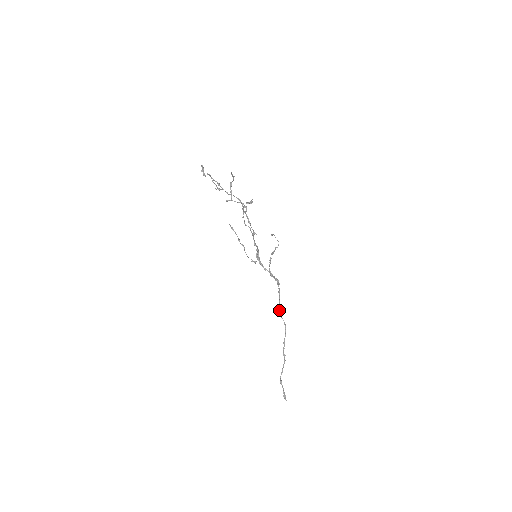
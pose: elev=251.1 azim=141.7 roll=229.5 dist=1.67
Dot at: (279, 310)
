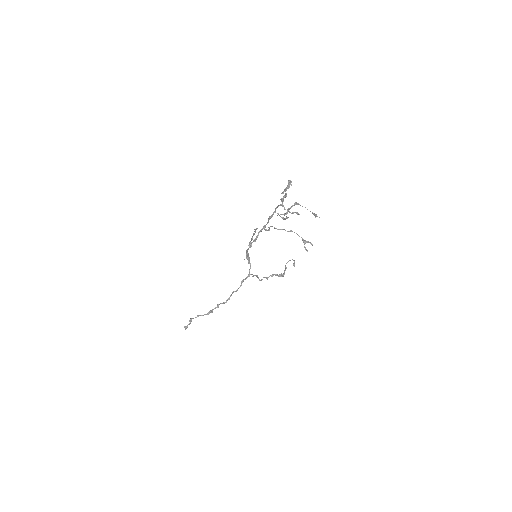
Dot at: occluded
